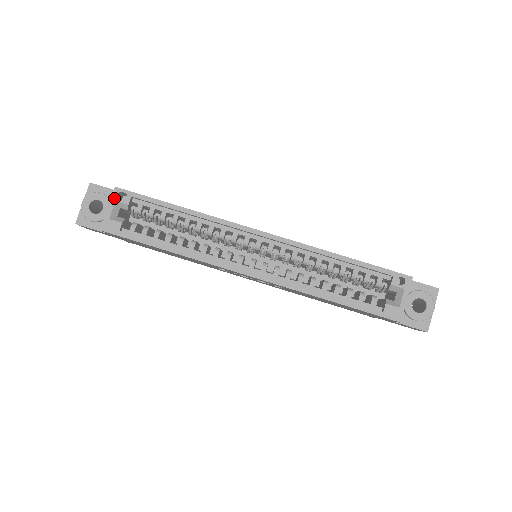
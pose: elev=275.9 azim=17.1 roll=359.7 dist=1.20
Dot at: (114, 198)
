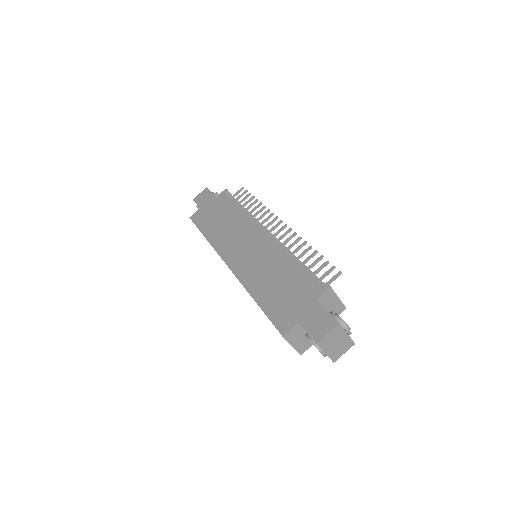
Dot at: occluded
